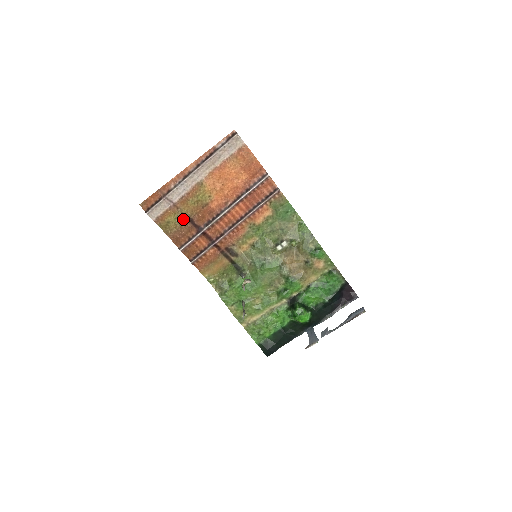
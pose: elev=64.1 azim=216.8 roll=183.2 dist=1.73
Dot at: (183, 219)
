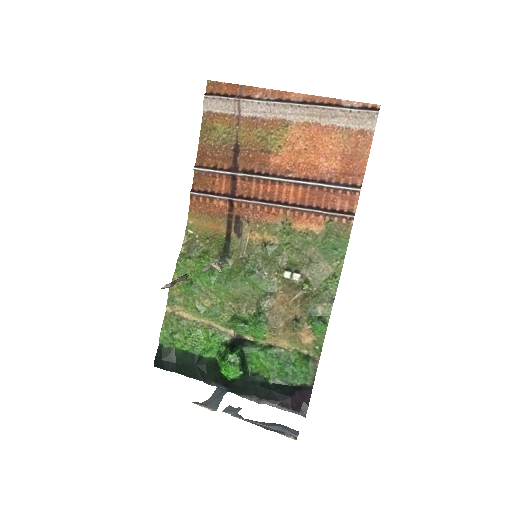
Dot at: (231, 141)
